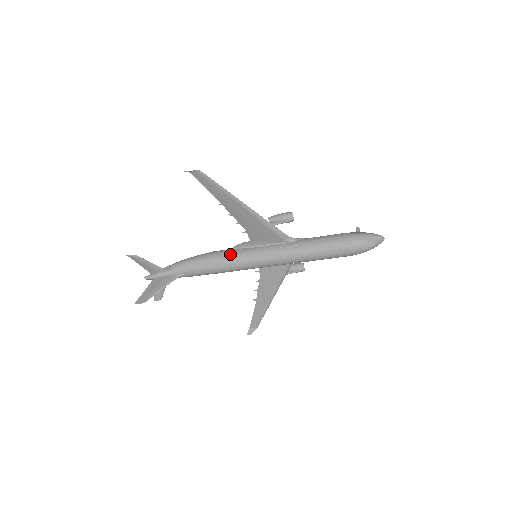
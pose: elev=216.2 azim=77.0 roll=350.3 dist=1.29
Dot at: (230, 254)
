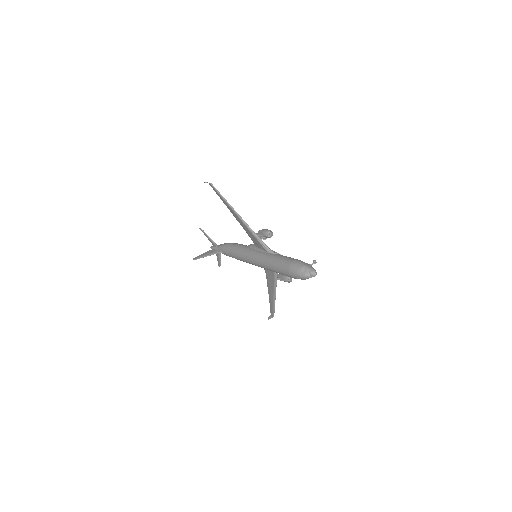
Dot at: (241, 248)
